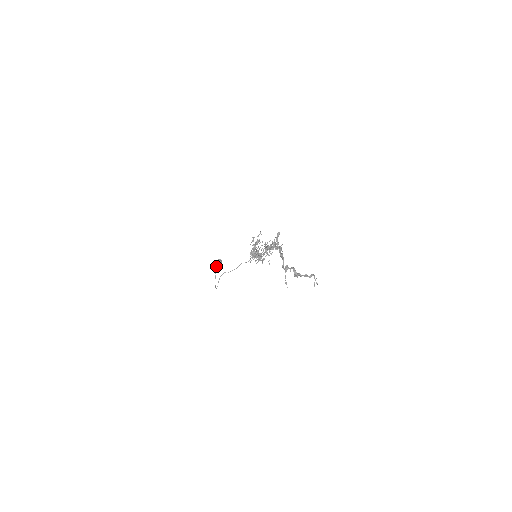
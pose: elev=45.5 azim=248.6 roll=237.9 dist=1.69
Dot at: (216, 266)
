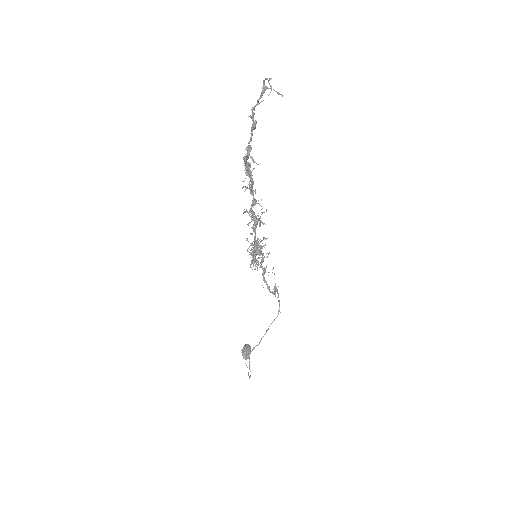
Dot at: (243, 353)
